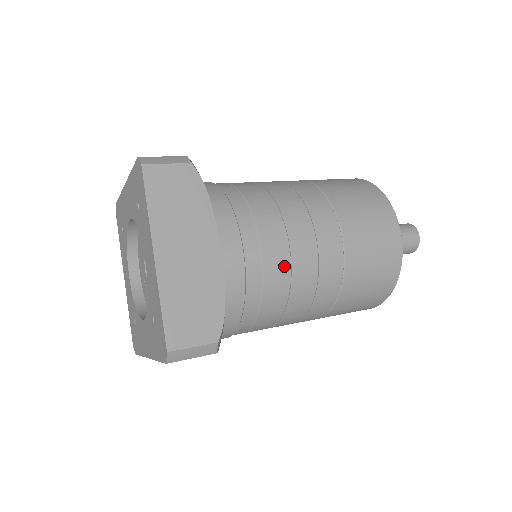
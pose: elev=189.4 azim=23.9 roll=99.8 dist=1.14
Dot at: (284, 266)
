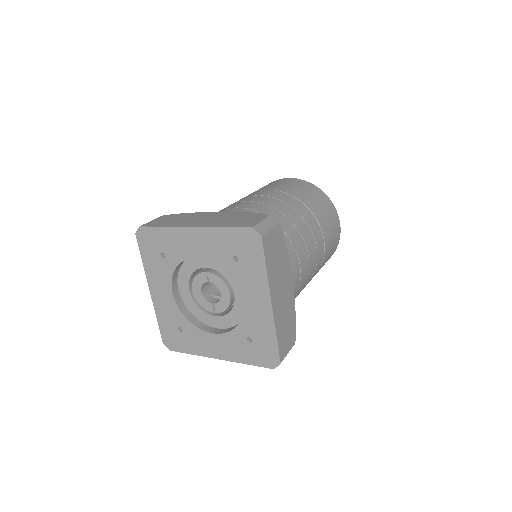
Dot at: (306, 275)
